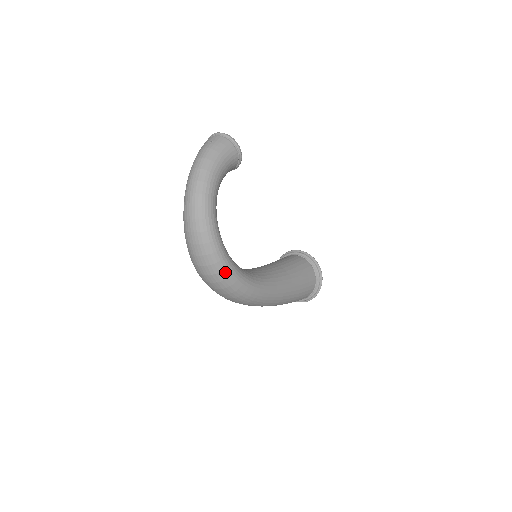
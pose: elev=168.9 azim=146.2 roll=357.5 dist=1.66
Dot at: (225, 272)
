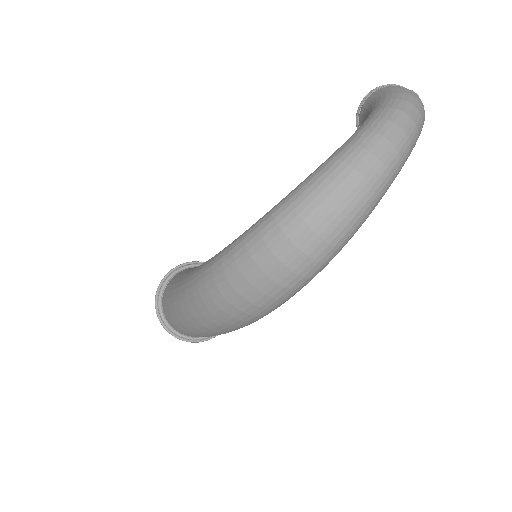
Dot at: (320, 268)
